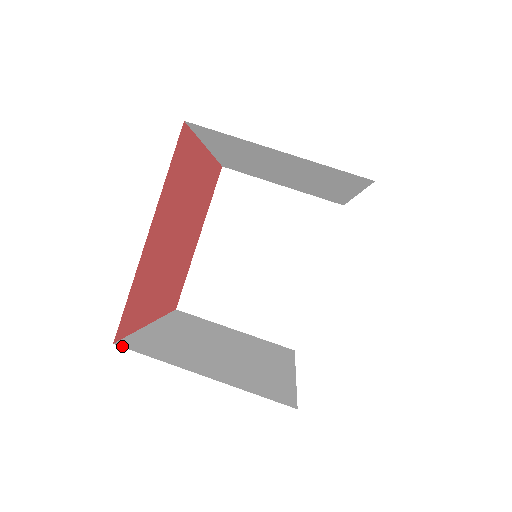
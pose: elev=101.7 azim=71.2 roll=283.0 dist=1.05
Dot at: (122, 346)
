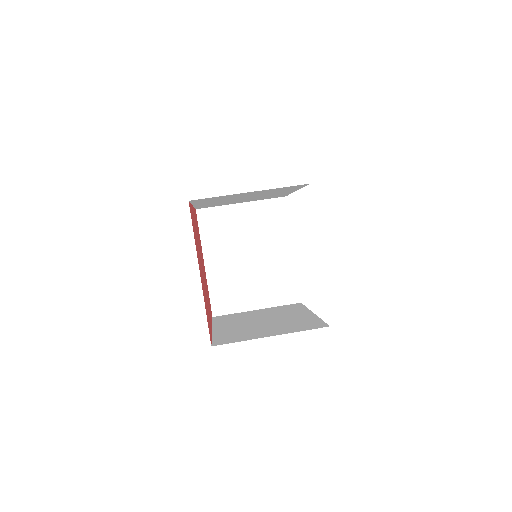
Dot at: occluded
